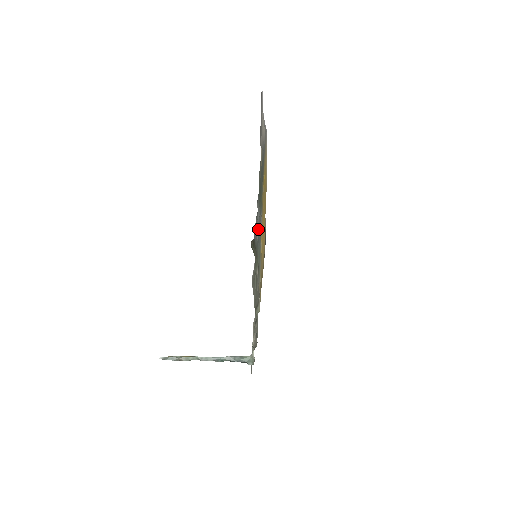
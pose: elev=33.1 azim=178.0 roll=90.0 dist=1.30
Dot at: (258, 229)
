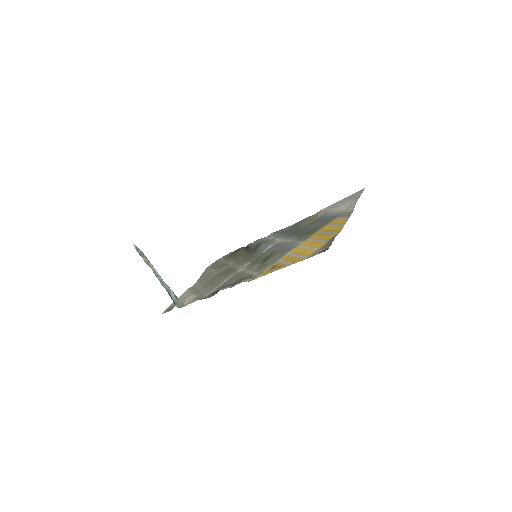
Dot at: (282, 245)
